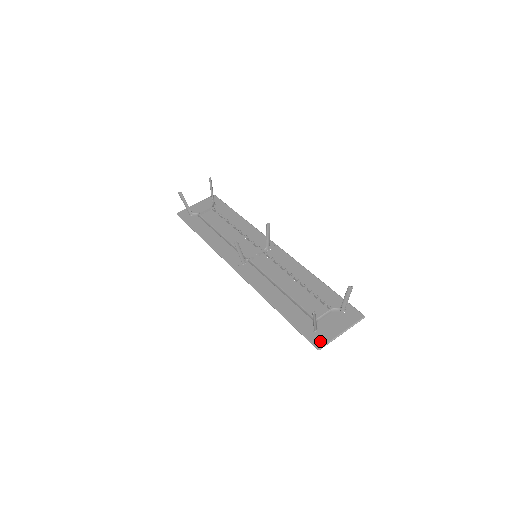
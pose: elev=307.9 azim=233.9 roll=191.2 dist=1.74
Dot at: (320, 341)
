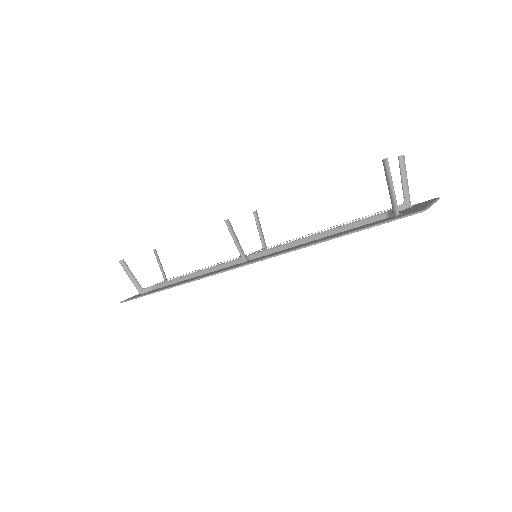
Dot at: (416, 210)
